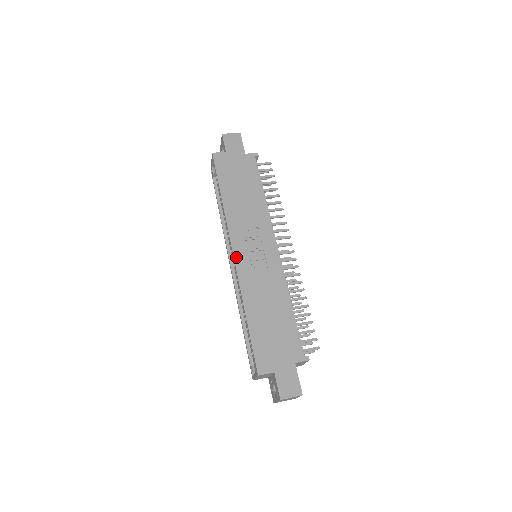
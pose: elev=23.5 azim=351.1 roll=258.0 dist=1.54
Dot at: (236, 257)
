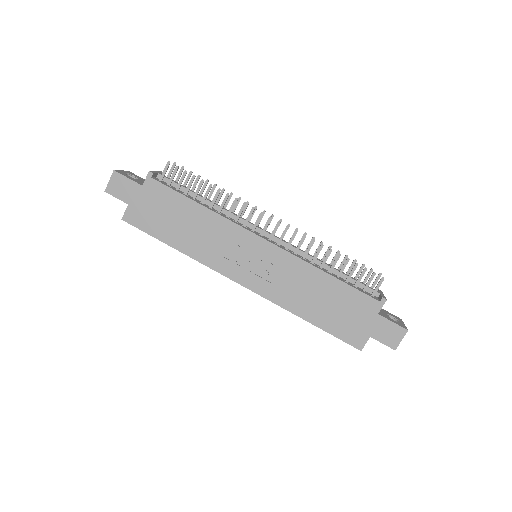
Dot at: (246, 285)
